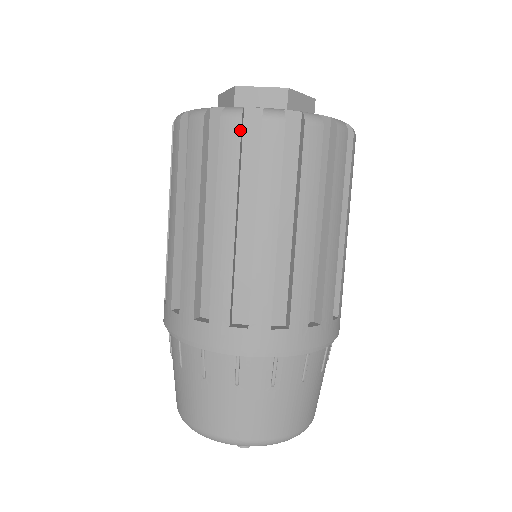
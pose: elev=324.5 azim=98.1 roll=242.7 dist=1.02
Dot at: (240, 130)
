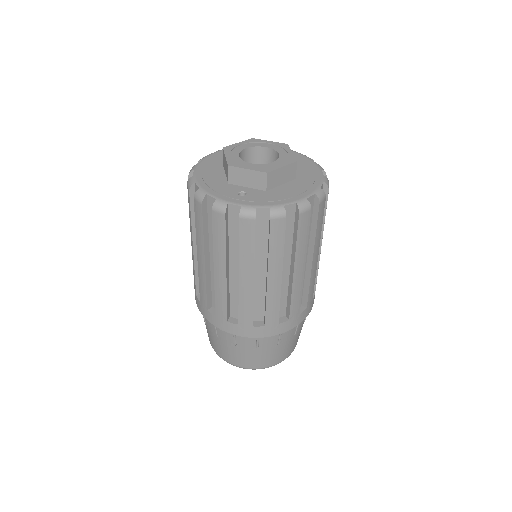
Dot at: (225, 221)
